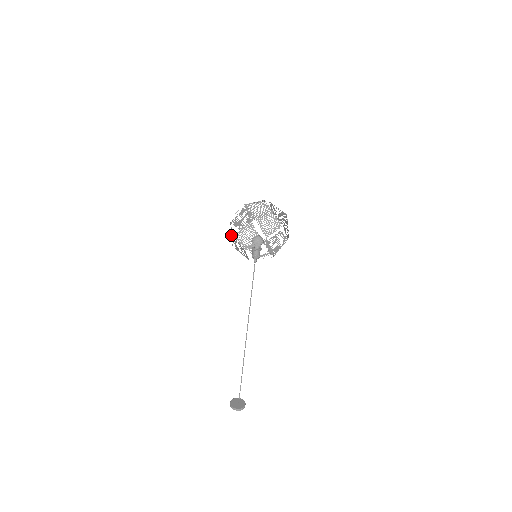
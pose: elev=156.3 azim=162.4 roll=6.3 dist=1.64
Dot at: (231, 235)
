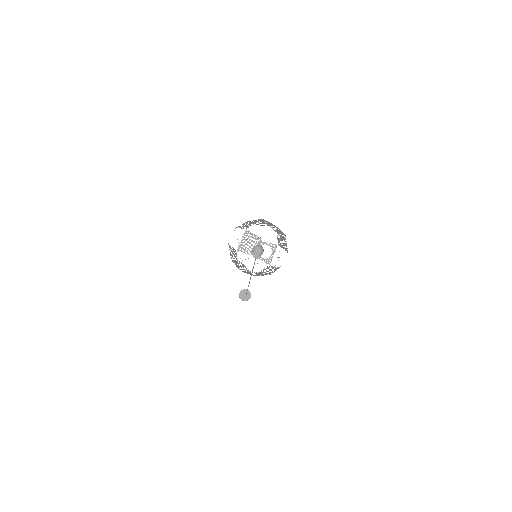
Dot at: occluded
